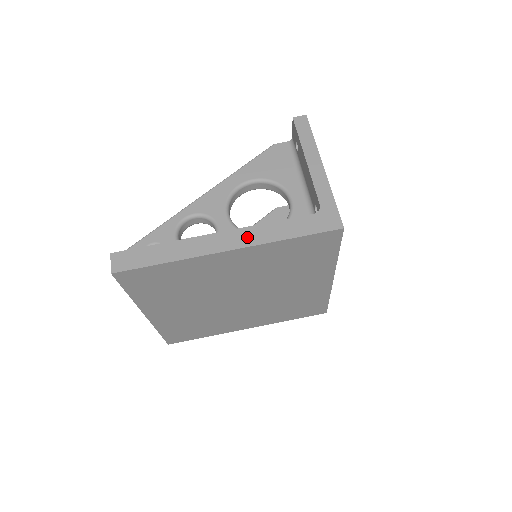
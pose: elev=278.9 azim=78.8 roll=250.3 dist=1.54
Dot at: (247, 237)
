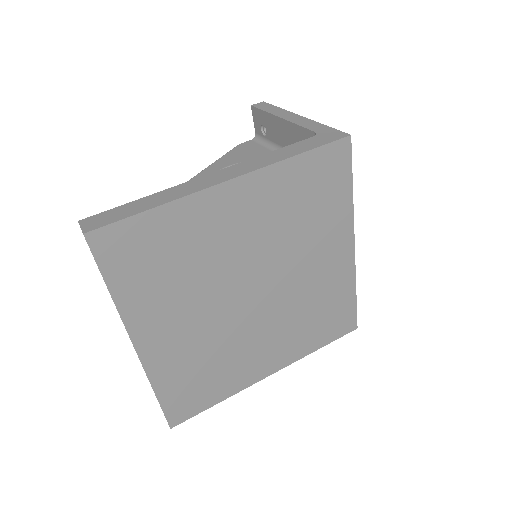
Dot at: (247, 166)
